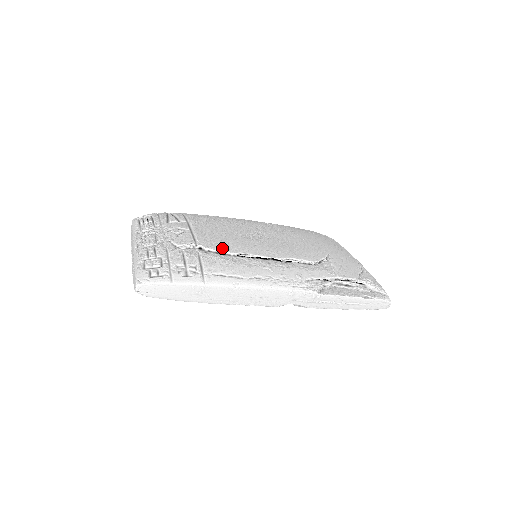
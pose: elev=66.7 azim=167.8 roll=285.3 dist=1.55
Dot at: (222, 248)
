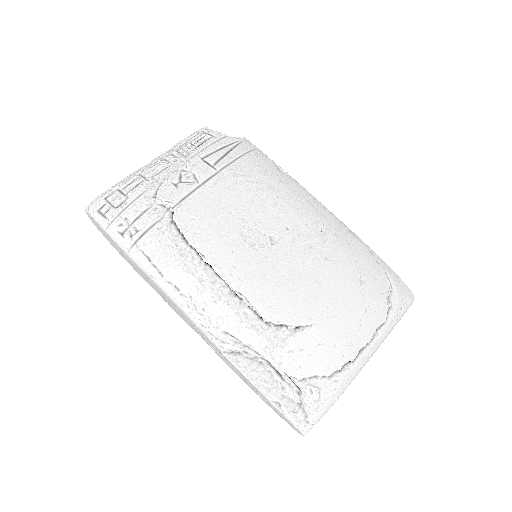
Dot at: (189, 230)
